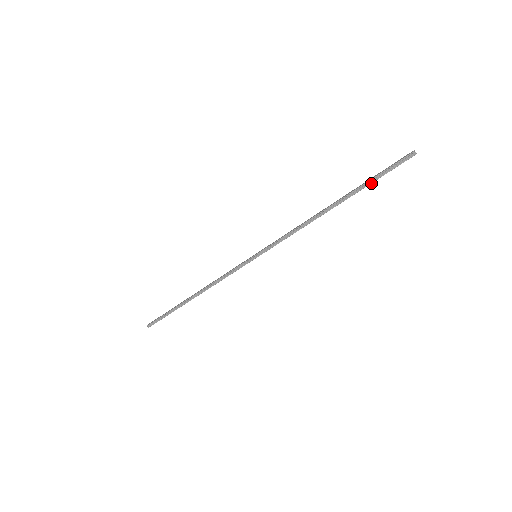
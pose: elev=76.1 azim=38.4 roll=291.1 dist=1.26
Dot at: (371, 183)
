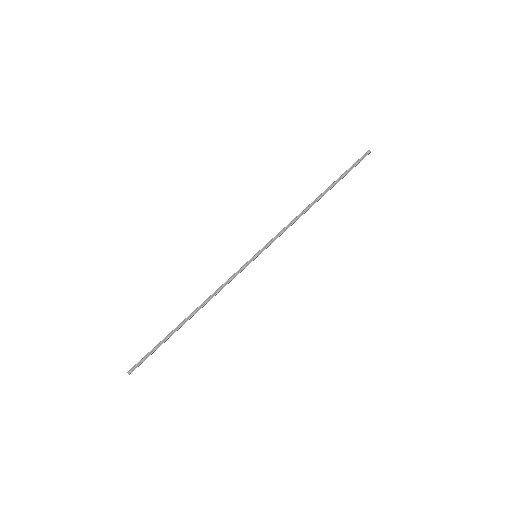
Dot at: (344, 176)
